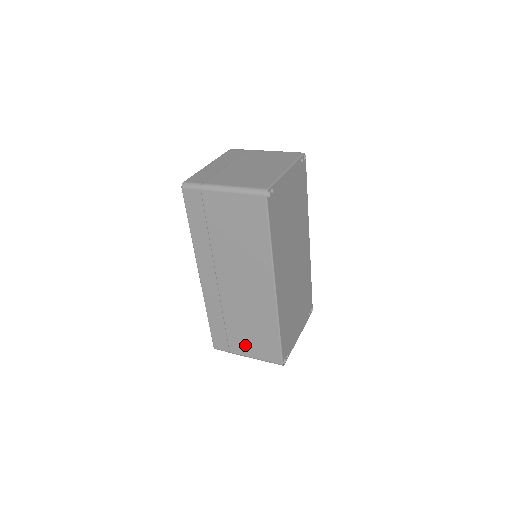
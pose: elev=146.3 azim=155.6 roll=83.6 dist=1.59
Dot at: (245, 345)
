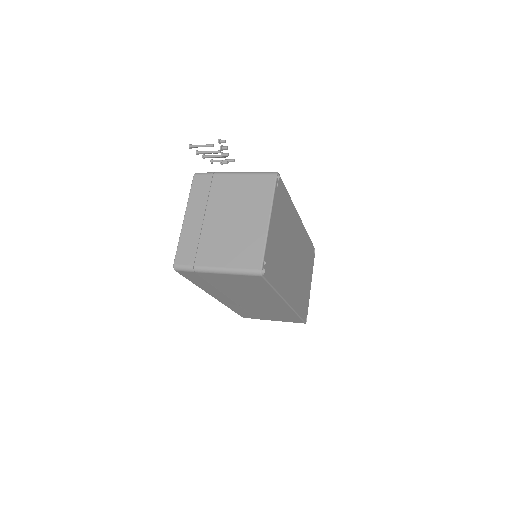
Dot at: (270, 318)
